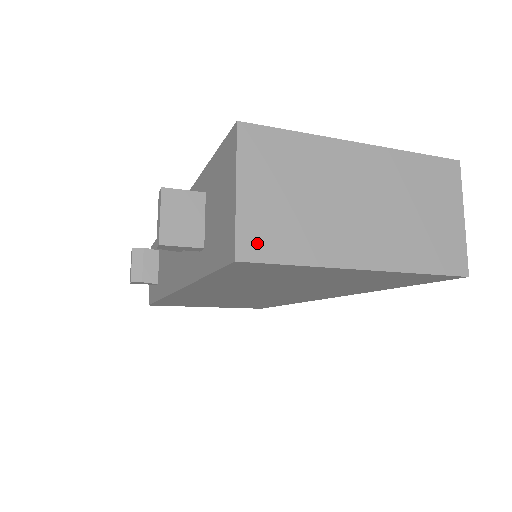
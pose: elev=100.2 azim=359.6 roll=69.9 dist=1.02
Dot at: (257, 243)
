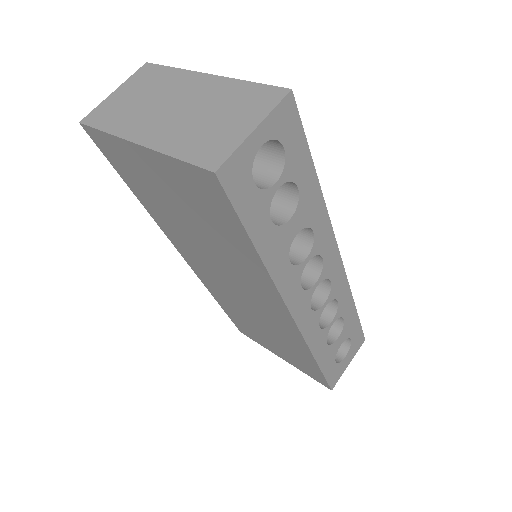
Dot at: (97, 117)
